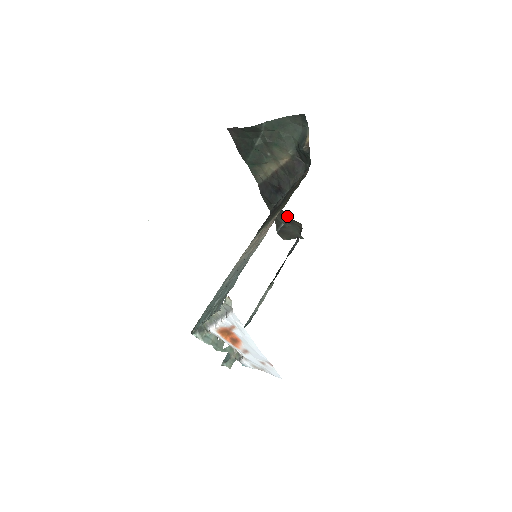
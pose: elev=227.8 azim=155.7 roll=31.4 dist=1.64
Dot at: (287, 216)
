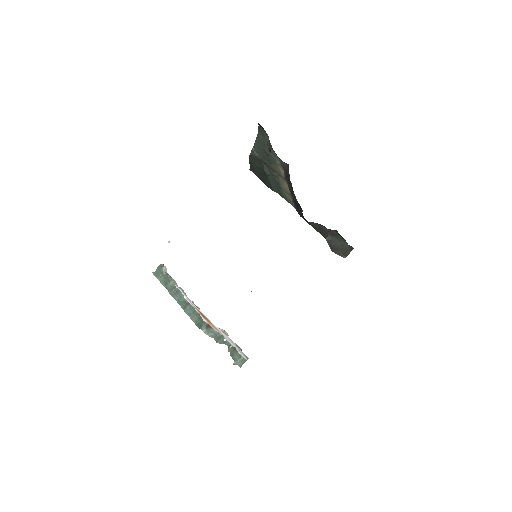
Dot at: (326, 228)
